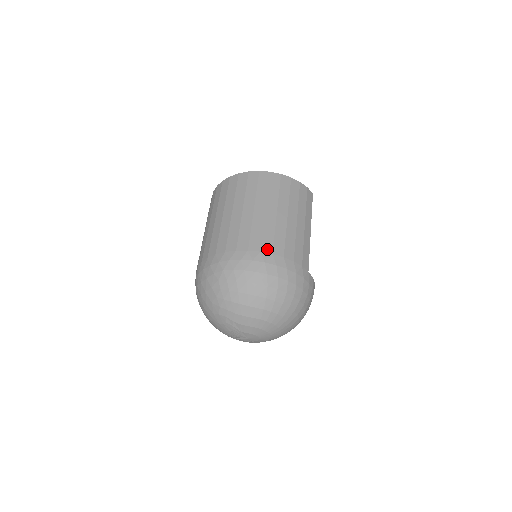
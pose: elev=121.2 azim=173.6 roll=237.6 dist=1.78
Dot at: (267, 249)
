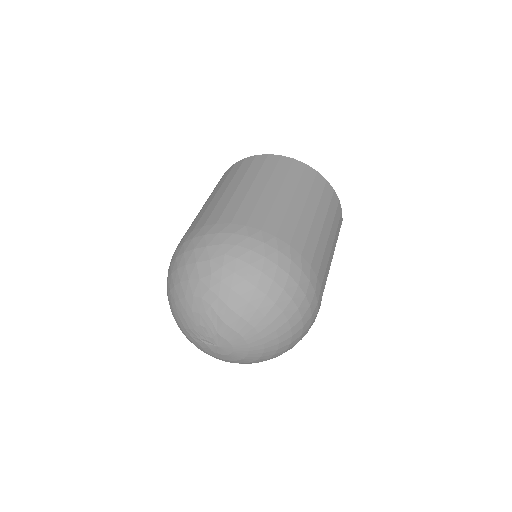
Dot at: (297, 246)
